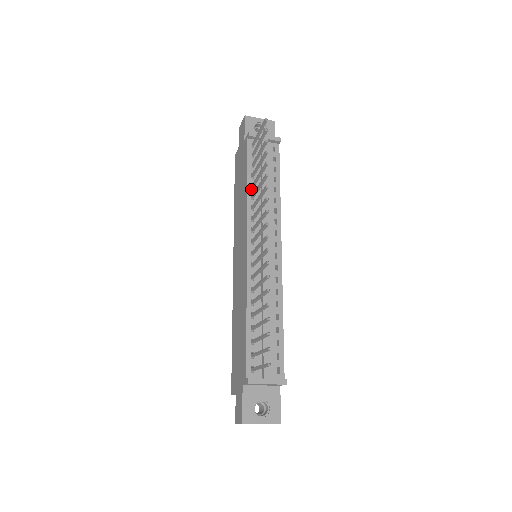
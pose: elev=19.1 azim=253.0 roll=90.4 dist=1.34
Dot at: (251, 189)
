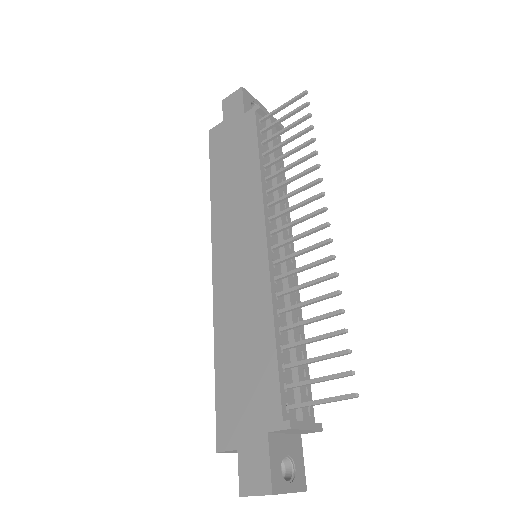
Dot at: (263, 170)
